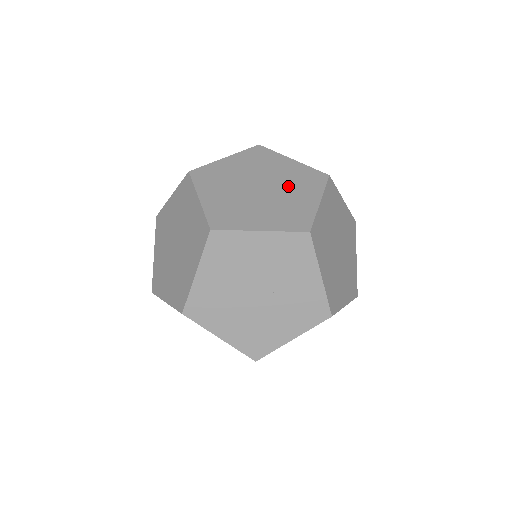
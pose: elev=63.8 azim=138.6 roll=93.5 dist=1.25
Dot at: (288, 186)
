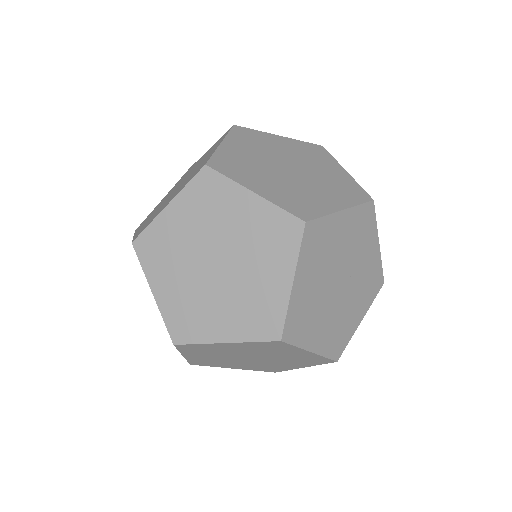
Dot at: (308, 162)
